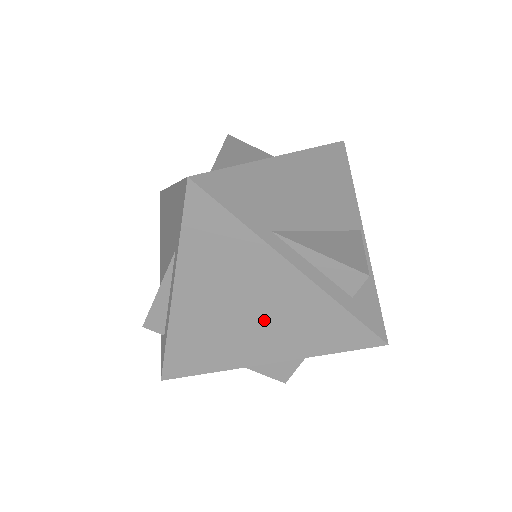
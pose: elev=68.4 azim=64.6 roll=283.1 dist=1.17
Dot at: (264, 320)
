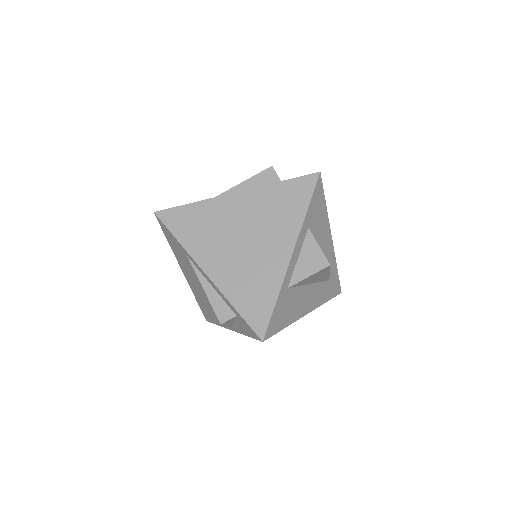
Dot at: (257, 232)
